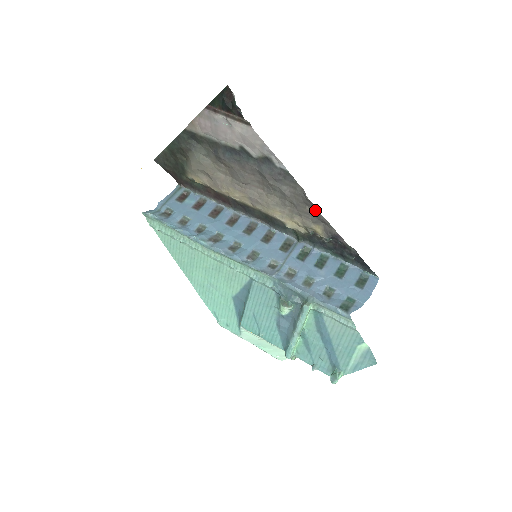
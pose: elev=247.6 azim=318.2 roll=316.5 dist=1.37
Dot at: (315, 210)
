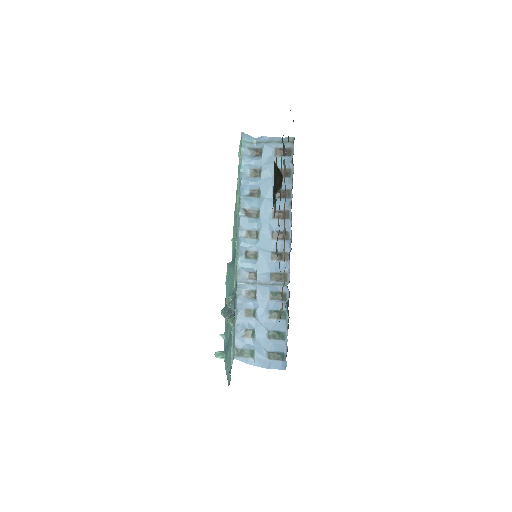
Dot at: occluded
